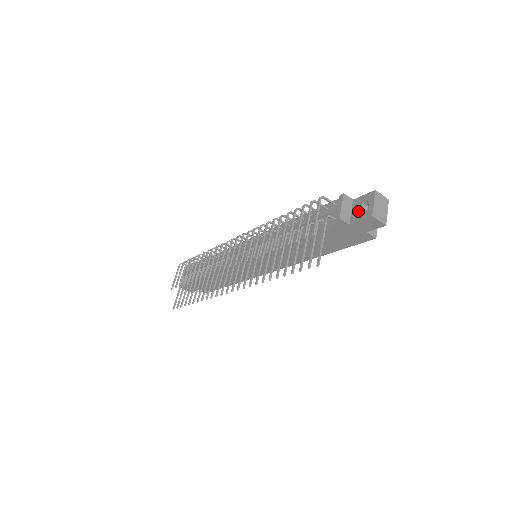
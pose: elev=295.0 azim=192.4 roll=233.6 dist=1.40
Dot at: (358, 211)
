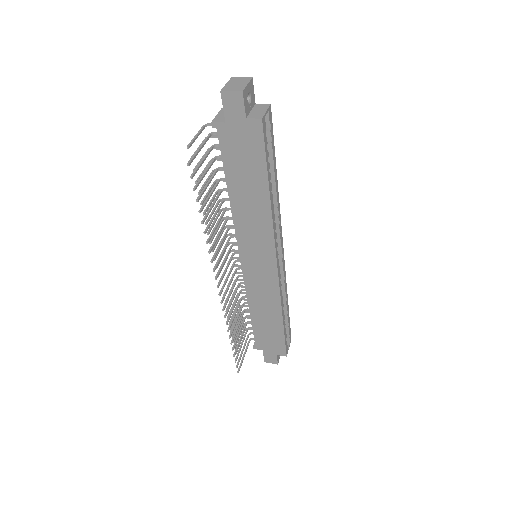
Dot at: occluded
